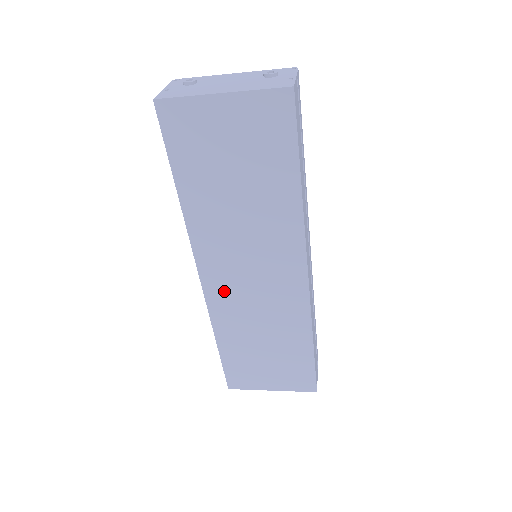
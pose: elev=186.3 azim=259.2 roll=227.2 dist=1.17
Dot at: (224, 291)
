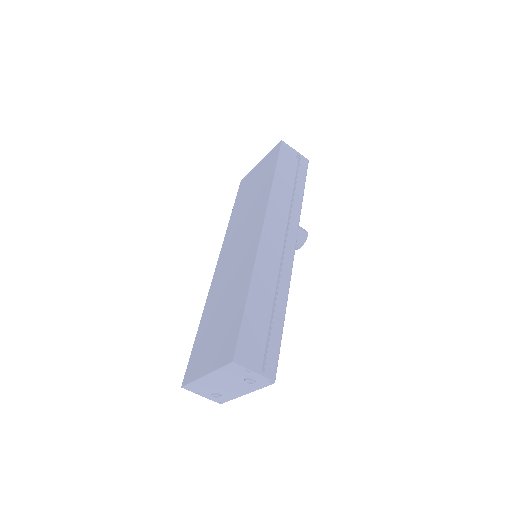
Dot at: (222, 269)
